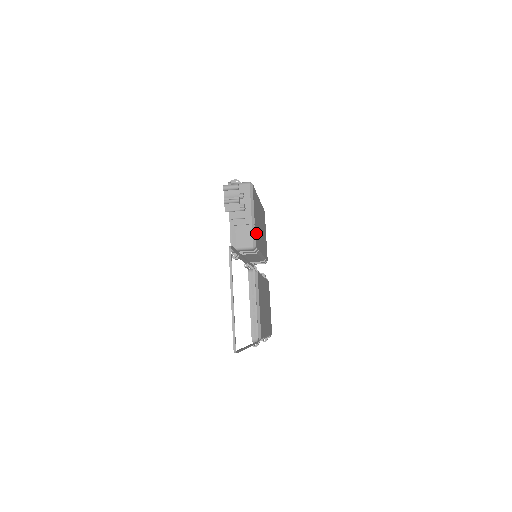
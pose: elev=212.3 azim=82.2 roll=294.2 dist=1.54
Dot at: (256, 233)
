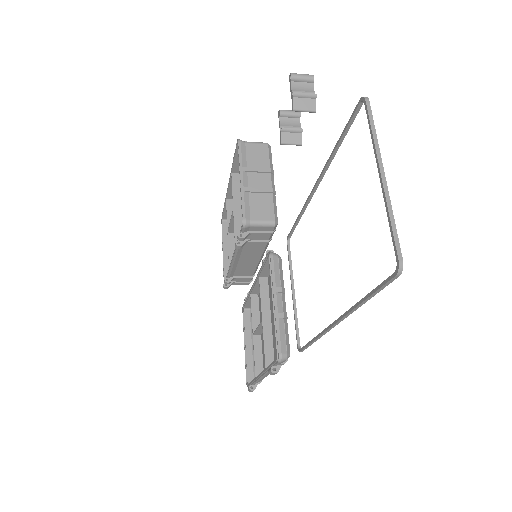
Dot at: occluded
